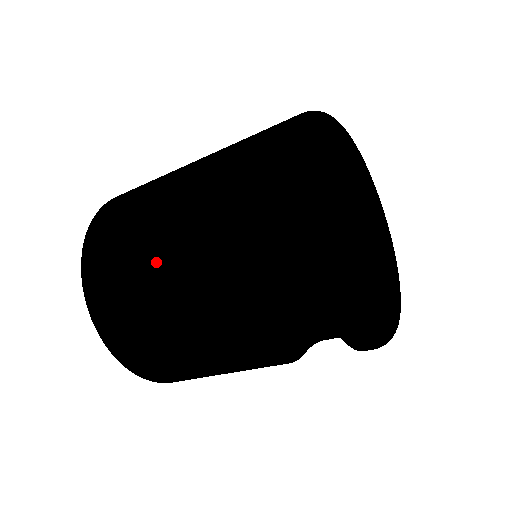
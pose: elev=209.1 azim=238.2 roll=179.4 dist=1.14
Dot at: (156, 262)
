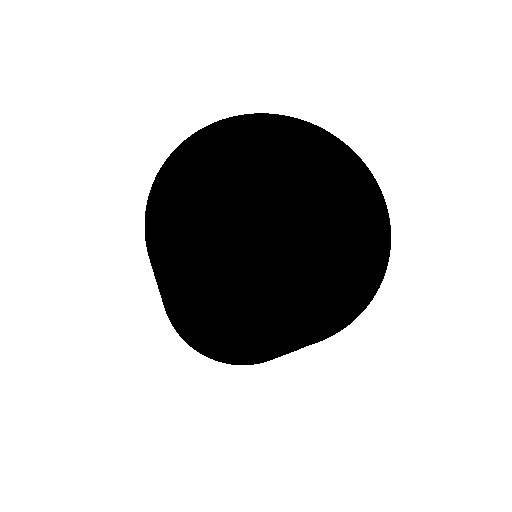
Dot at: (223, 356)
